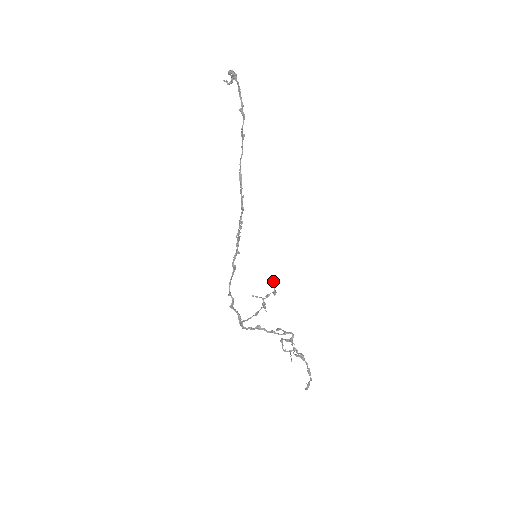
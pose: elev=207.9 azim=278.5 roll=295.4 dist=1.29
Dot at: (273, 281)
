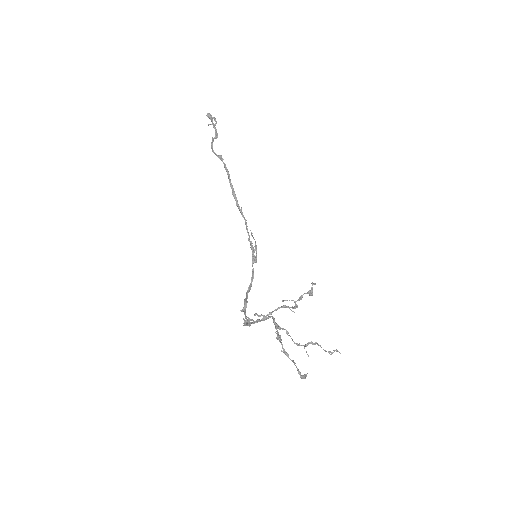
Dot at: (313, 283)
